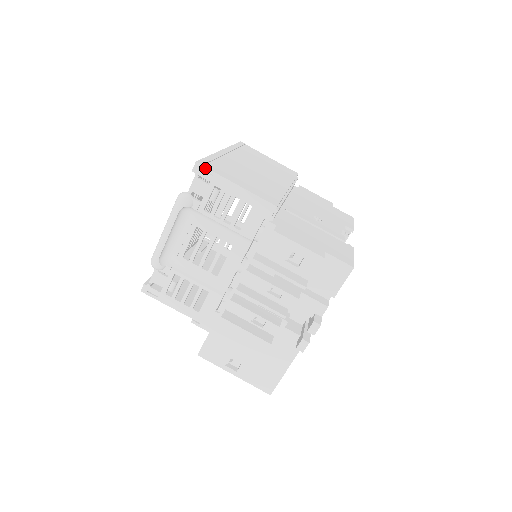
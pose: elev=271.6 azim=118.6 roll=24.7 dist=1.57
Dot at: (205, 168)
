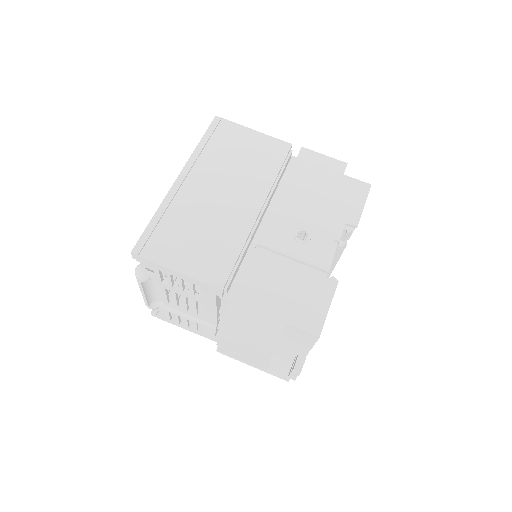
Dot at: (141, 258)
